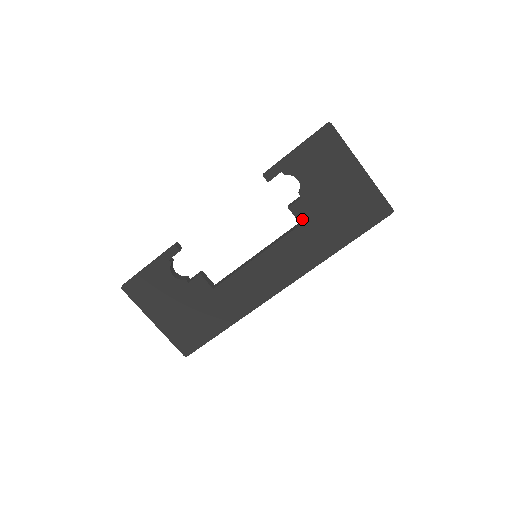
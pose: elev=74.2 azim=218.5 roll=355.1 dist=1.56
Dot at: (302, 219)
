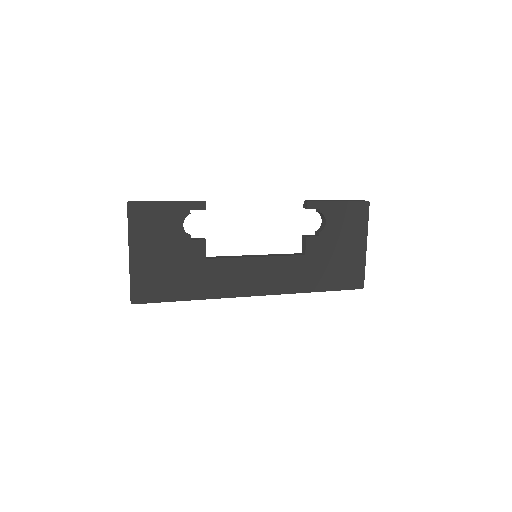
Dot at: (309, 252)
